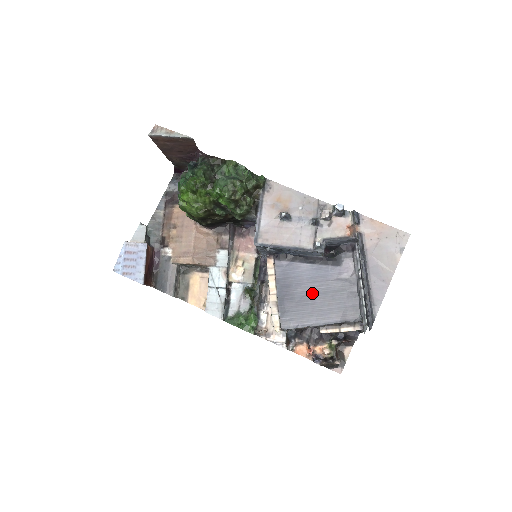
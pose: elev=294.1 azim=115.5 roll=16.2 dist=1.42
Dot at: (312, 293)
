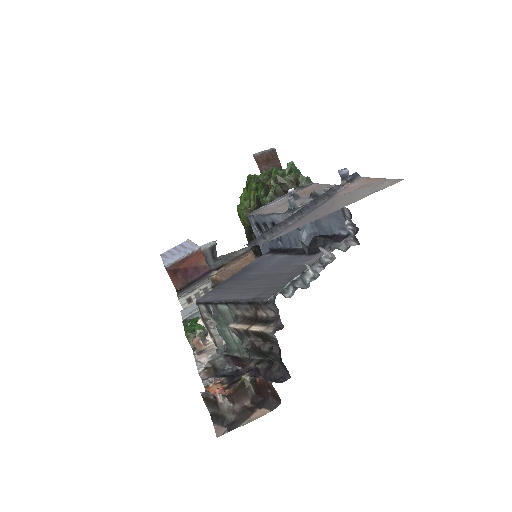
Dot at: (259, 275)
